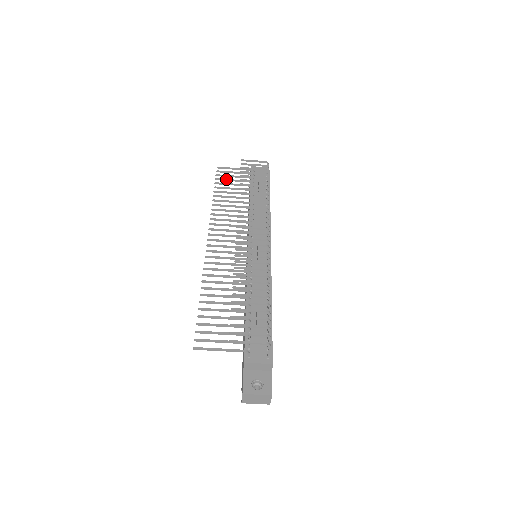
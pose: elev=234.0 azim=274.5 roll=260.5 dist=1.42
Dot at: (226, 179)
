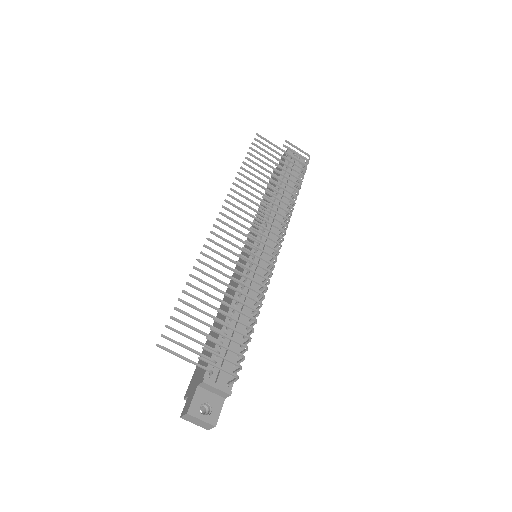
Dot at: occluded
